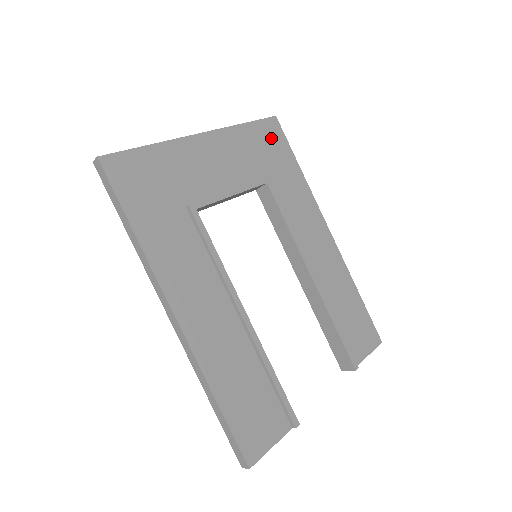
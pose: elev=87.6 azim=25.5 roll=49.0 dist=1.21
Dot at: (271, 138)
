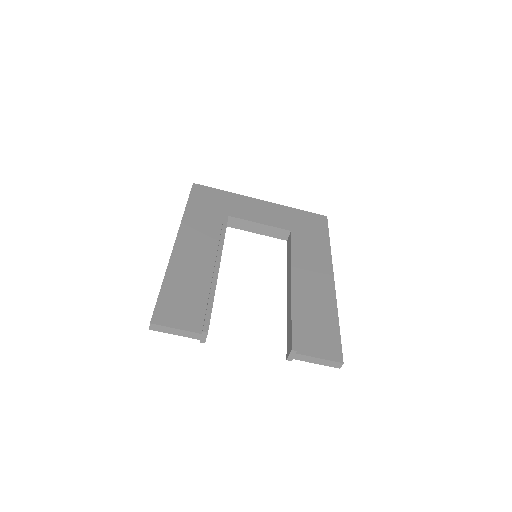
Dot at: (314, 221)
